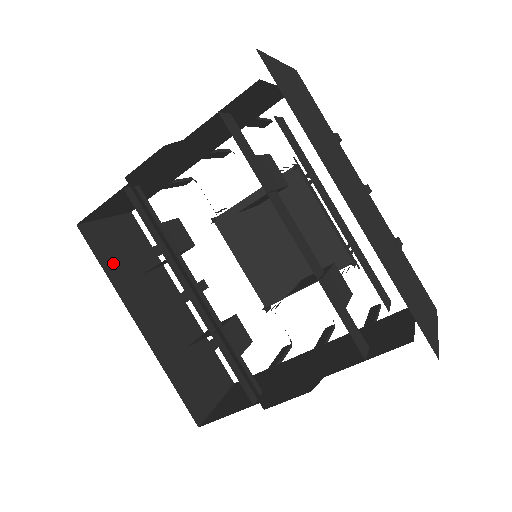
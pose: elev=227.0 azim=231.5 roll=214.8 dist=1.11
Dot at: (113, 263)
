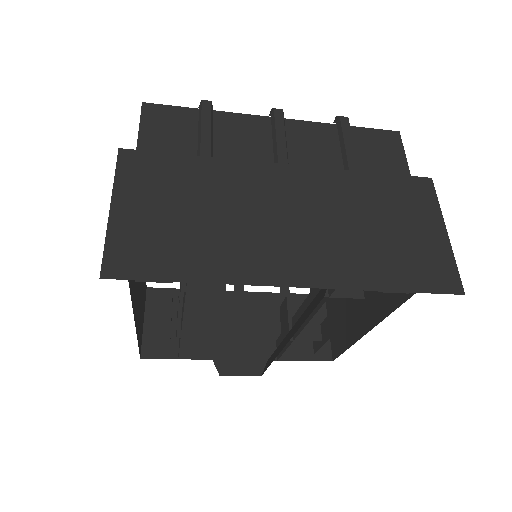
Dot at: occluded
